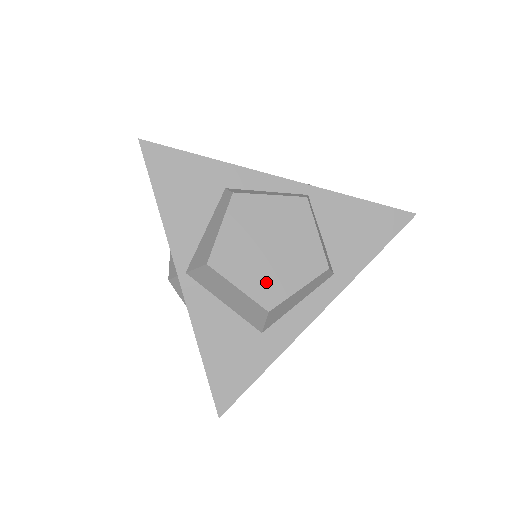
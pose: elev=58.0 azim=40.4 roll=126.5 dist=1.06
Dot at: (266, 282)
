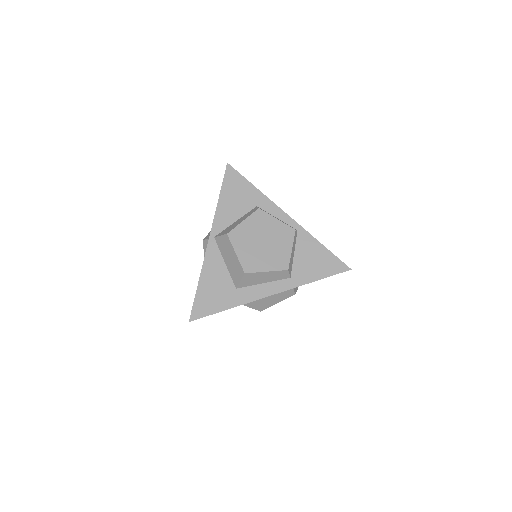
Dot at: (252, 258)
